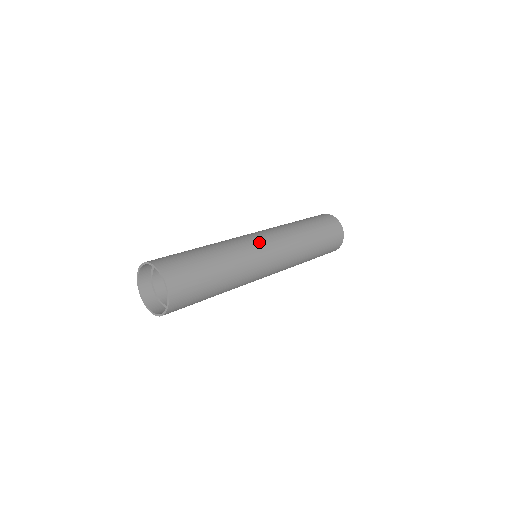
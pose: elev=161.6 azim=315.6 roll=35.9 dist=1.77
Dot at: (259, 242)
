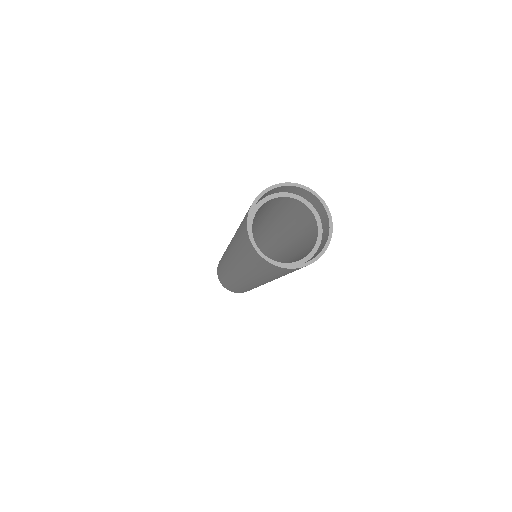
Dot at: occluded
